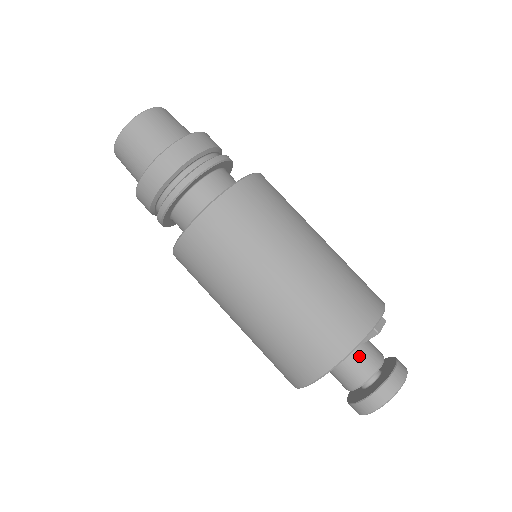
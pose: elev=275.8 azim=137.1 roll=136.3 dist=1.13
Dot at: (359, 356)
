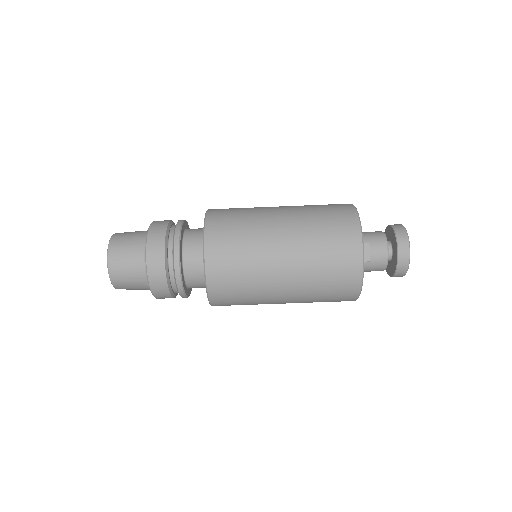
Dot at: (369, 263)
